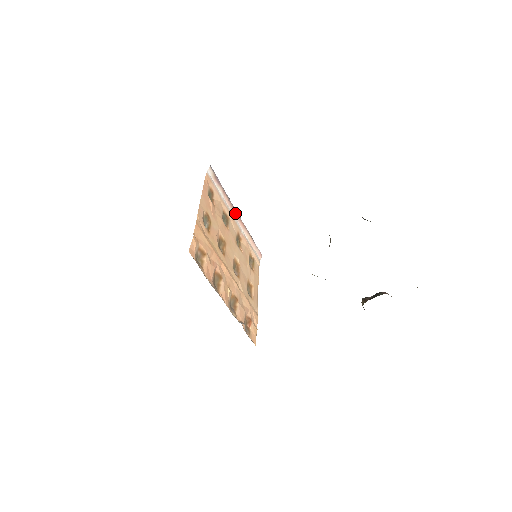
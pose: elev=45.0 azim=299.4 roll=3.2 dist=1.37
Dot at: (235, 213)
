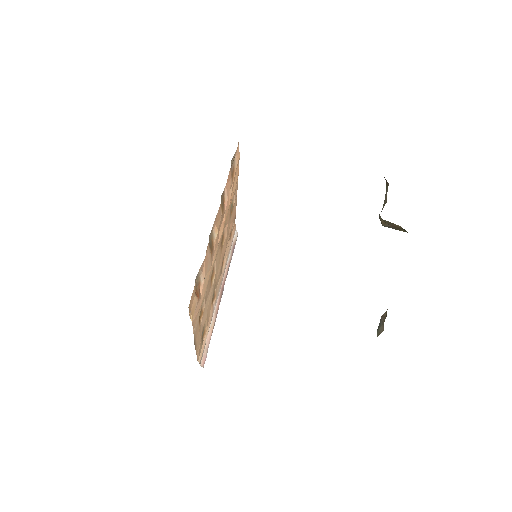
Dot at: (222, 289)
